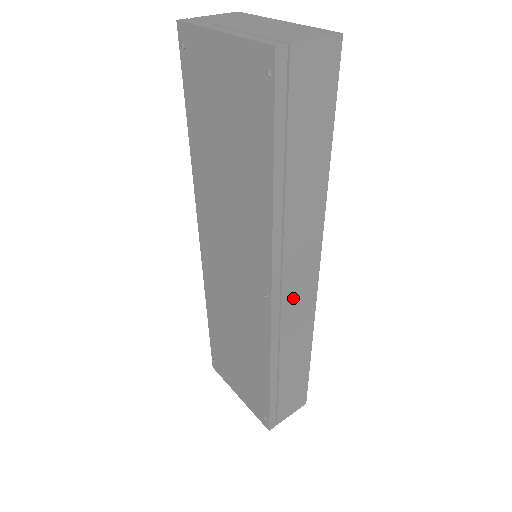
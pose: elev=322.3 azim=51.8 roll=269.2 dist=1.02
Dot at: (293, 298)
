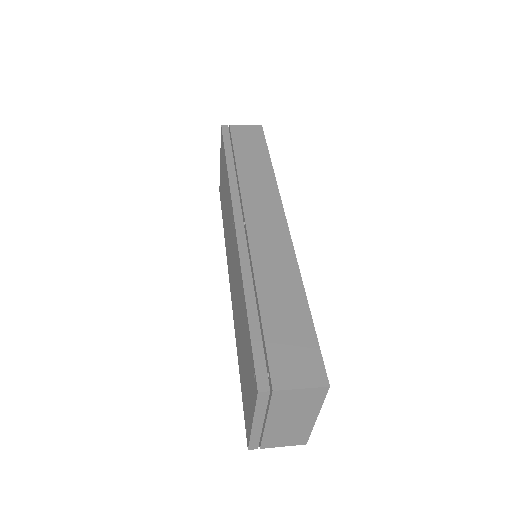
Dot at: (260, 228)
